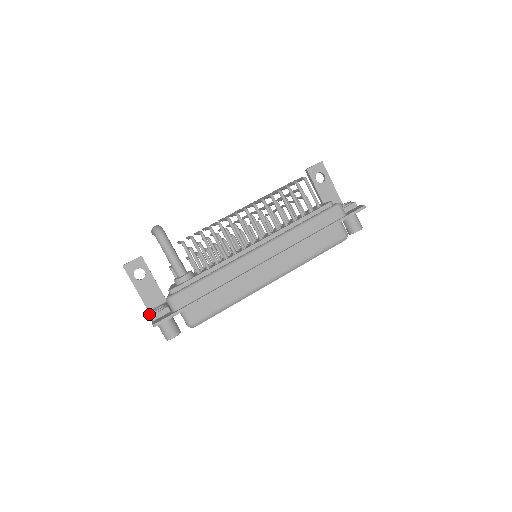
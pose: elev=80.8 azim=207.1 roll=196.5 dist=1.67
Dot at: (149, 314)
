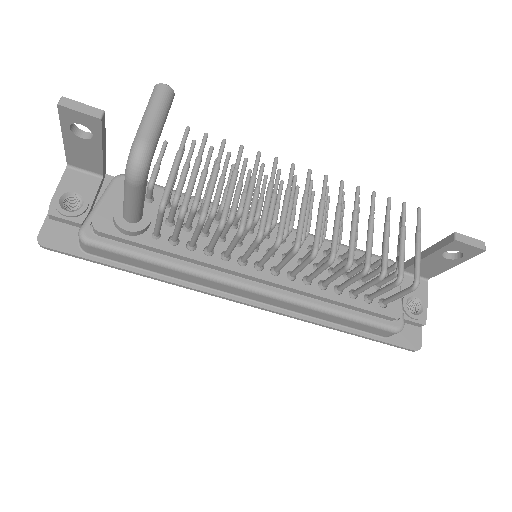
Dot at: (55, 193)
